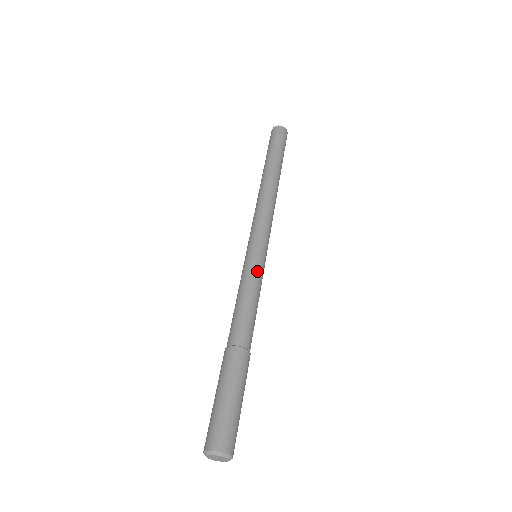
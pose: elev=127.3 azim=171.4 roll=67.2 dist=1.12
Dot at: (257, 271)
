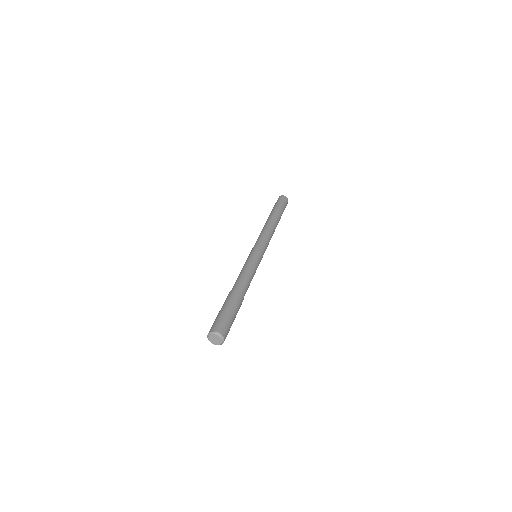
Dot at: (255, 261)
